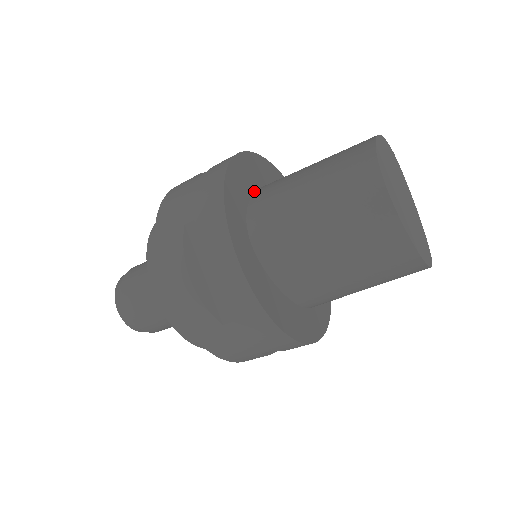
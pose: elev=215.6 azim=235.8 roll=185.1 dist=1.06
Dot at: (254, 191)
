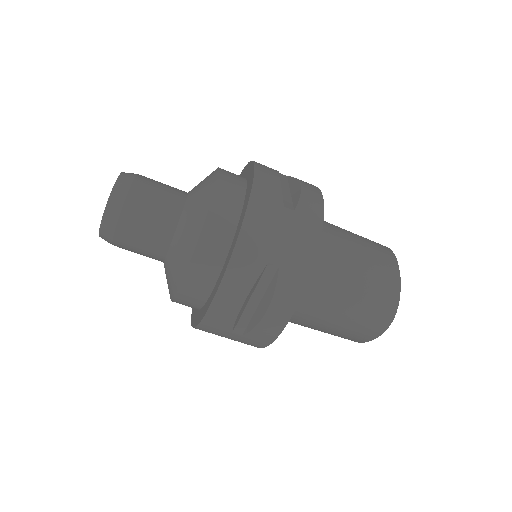
Dot at: occluded
